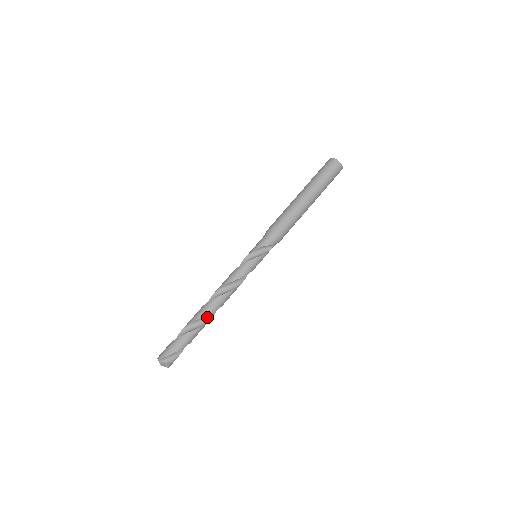
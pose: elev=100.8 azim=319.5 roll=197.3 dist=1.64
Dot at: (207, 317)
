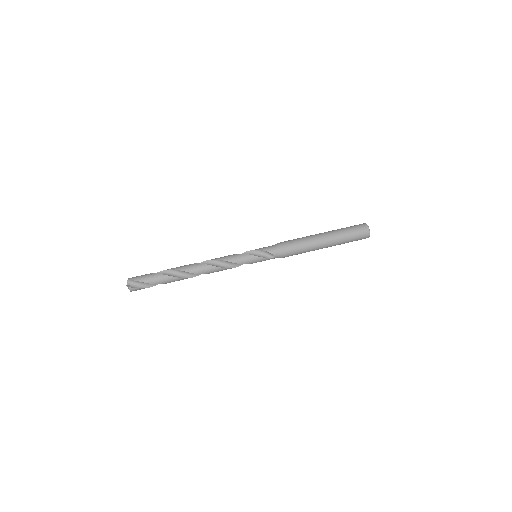
Dot at: (186, 274)
